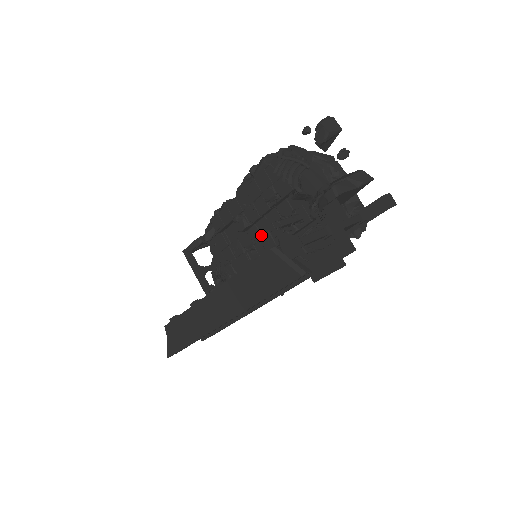
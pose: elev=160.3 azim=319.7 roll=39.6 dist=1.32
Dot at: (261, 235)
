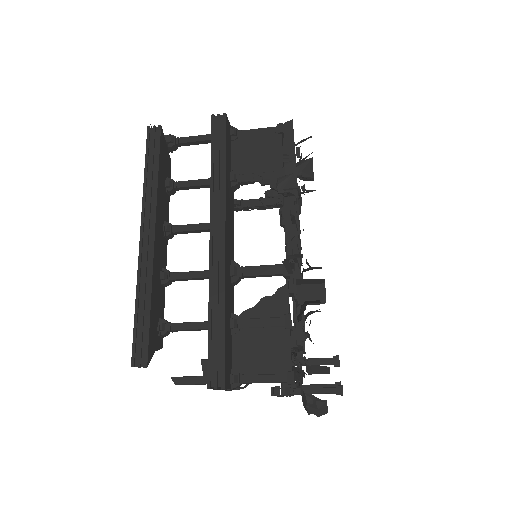
Dot at: occluded
